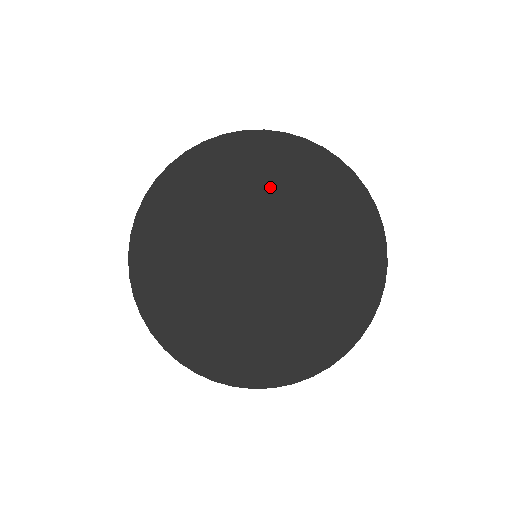
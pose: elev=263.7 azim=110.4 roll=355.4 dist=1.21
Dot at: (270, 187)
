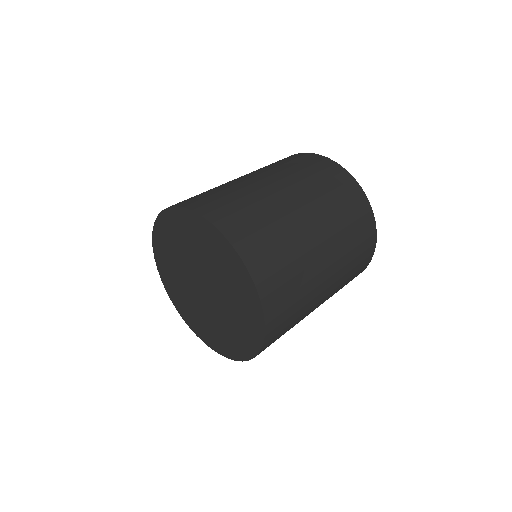
Dot at: (230, 284)
